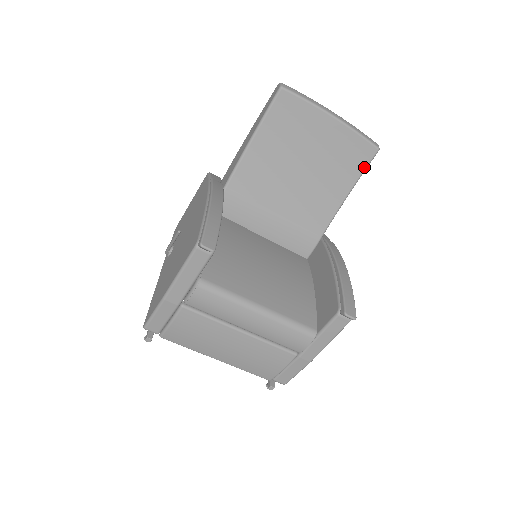
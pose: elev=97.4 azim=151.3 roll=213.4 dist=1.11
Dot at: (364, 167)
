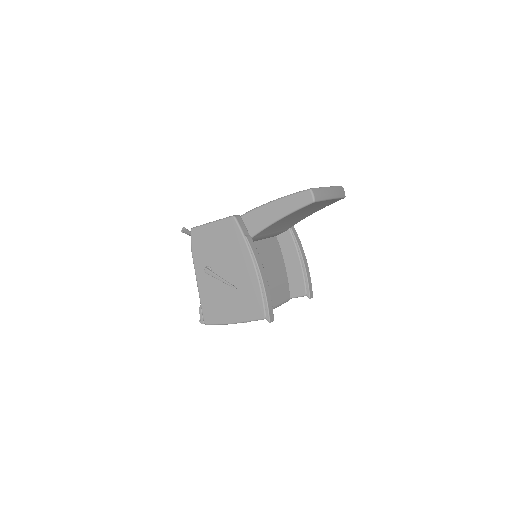
Dot at: occluded
